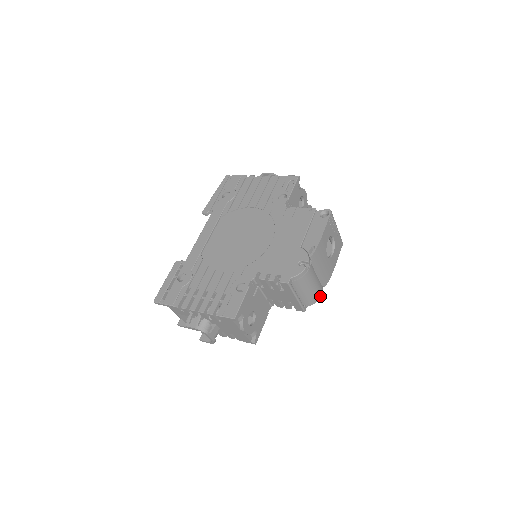
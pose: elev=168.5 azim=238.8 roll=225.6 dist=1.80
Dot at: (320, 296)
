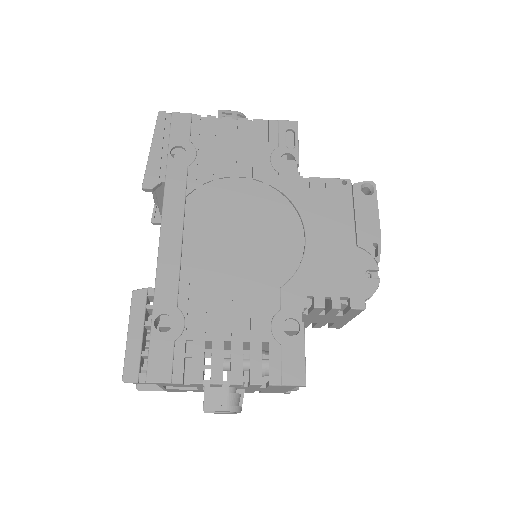
Dot at: occluded
